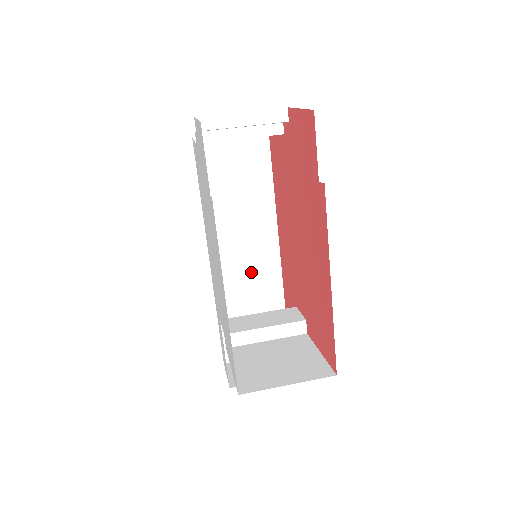
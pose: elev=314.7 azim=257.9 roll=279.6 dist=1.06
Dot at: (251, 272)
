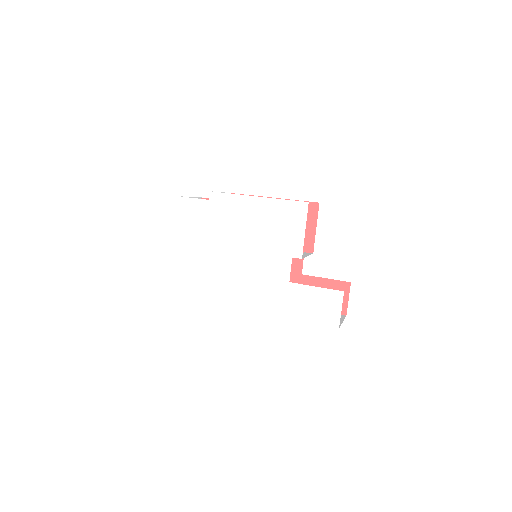
Dot at: occluded
